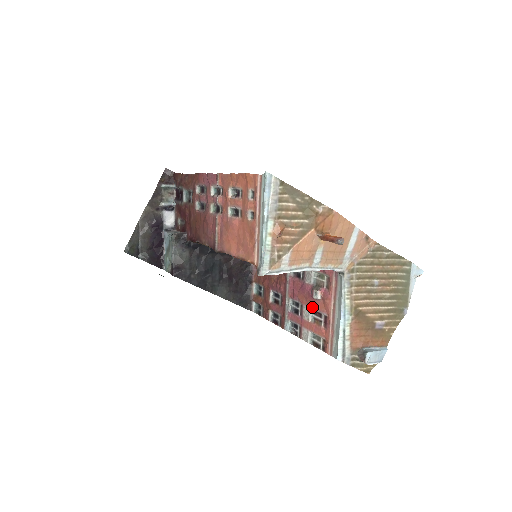
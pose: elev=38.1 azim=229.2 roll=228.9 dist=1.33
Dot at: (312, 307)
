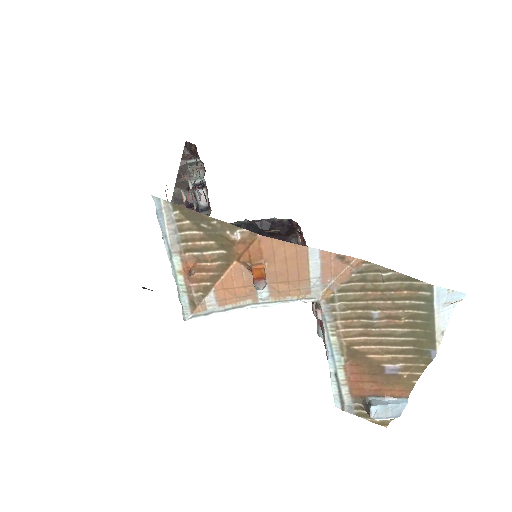
Dot at: occluded
